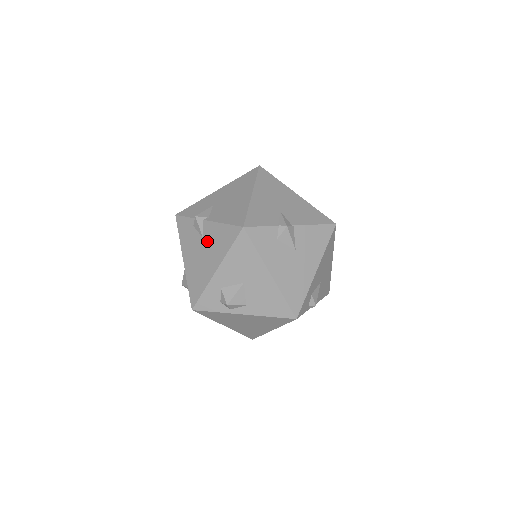
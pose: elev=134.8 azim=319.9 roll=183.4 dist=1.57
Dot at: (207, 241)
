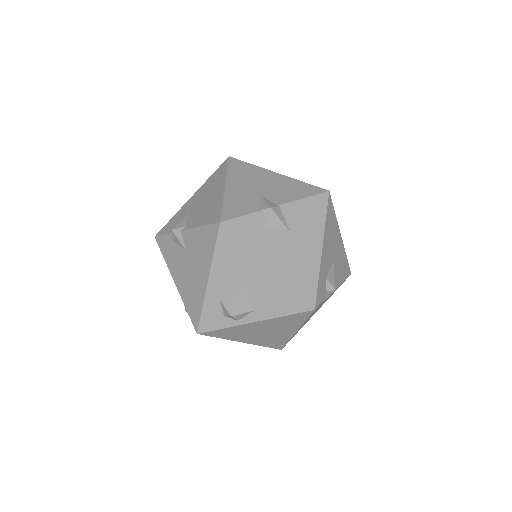
Dot at: (190, 252)
